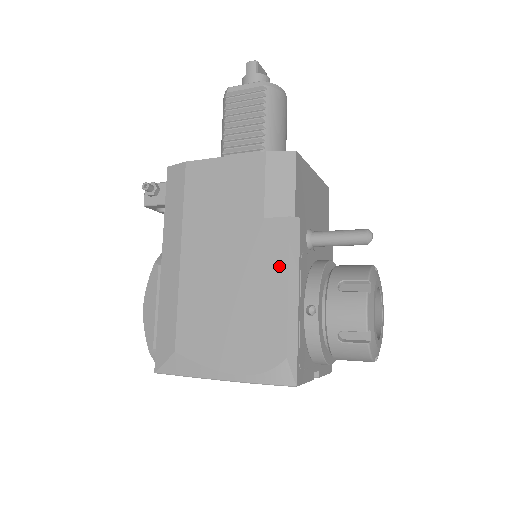
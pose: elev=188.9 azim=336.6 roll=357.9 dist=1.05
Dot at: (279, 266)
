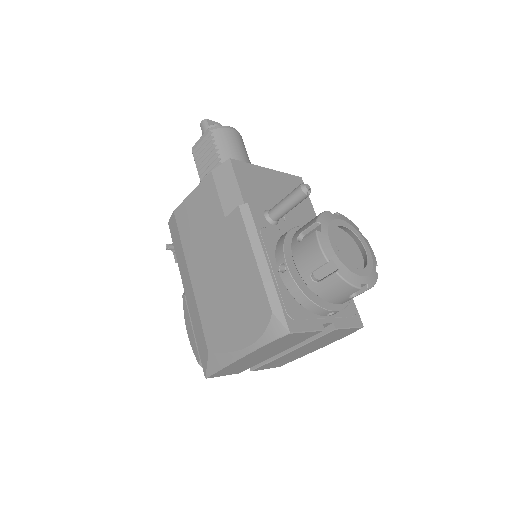
Dot at: (244, 246)
